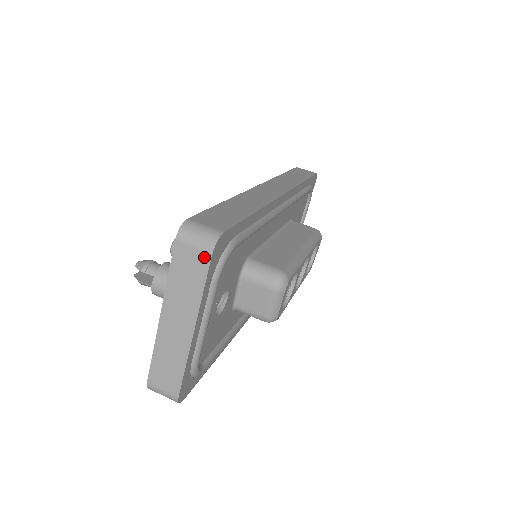
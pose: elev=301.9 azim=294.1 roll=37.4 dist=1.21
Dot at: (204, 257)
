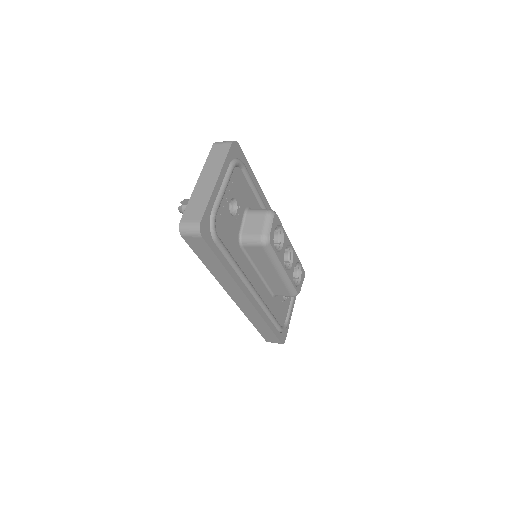
Dot at: (228, 145)
